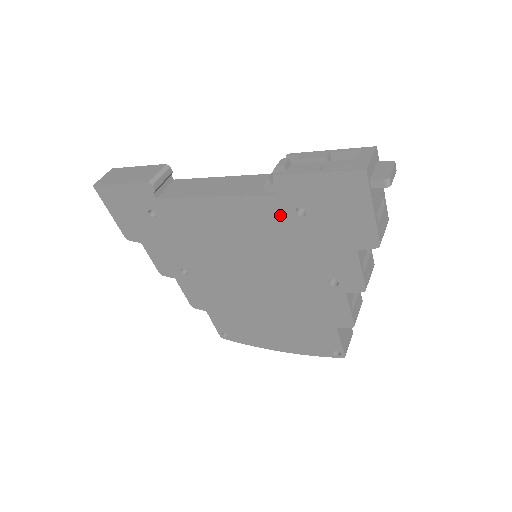
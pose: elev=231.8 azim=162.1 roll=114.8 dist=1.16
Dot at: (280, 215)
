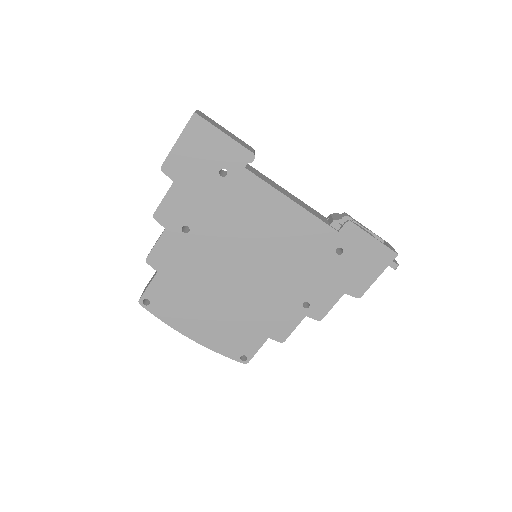
Dot at: (325, 244)
